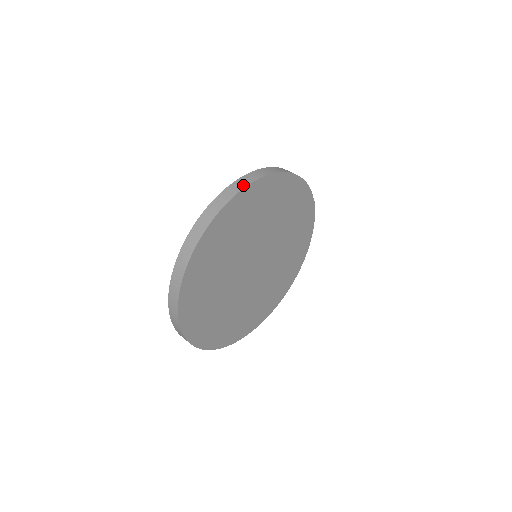
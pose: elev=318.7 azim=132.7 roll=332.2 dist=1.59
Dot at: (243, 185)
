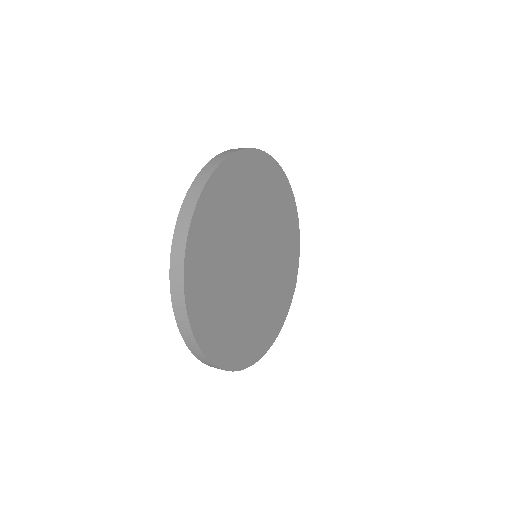
Dot at: occluded
